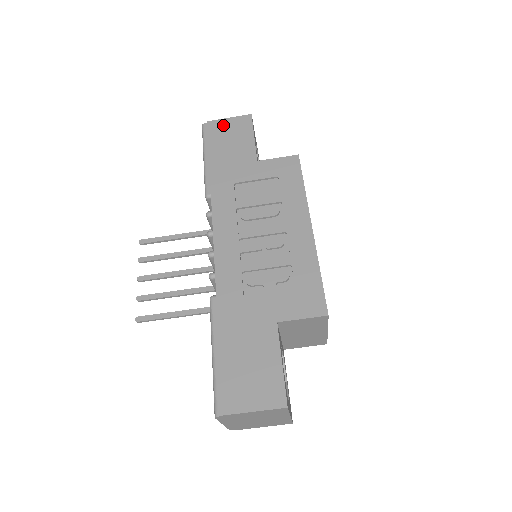
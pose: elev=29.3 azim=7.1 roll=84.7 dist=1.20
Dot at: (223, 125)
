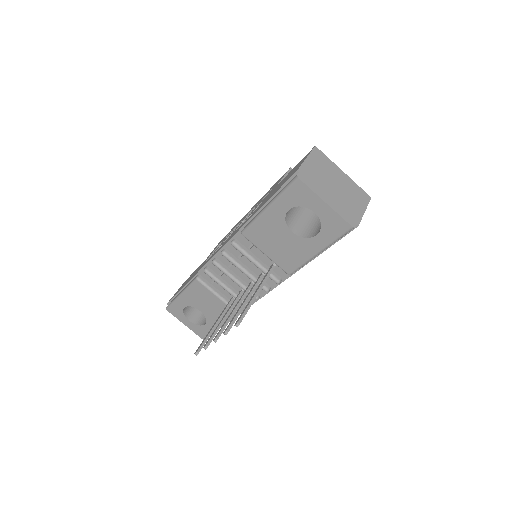
Dot at: occluded
